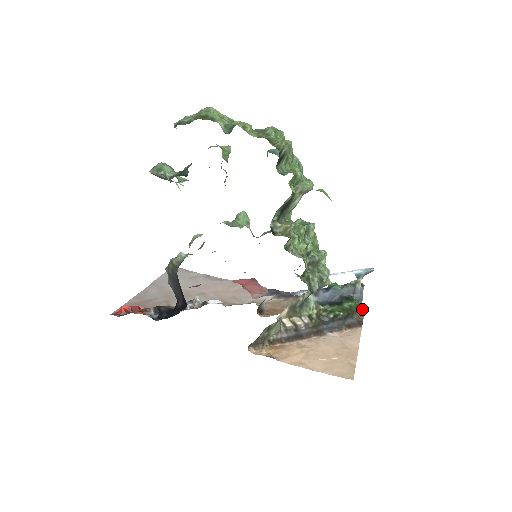
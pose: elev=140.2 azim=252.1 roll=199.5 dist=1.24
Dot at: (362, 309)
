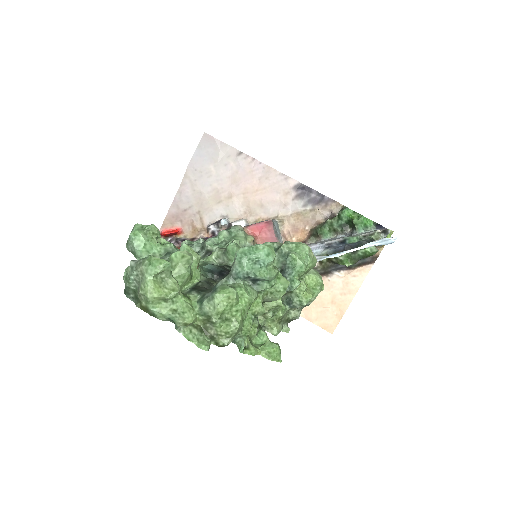
Dot at: occluded
